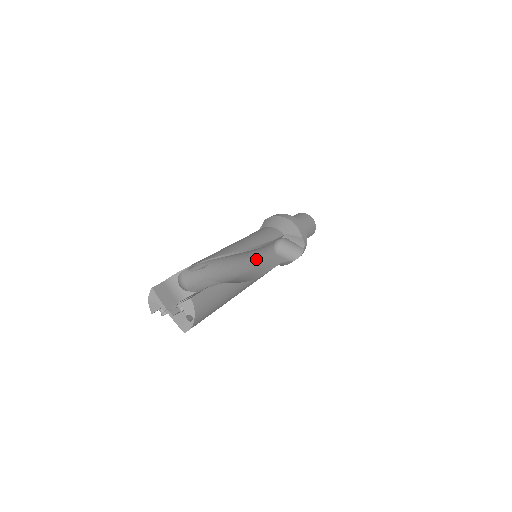
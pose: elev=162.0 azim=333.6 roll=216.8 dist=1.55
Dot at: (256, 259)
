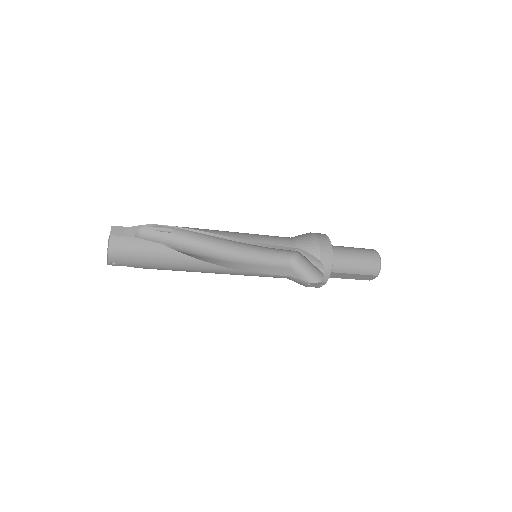
Dot at: (251, 257)
